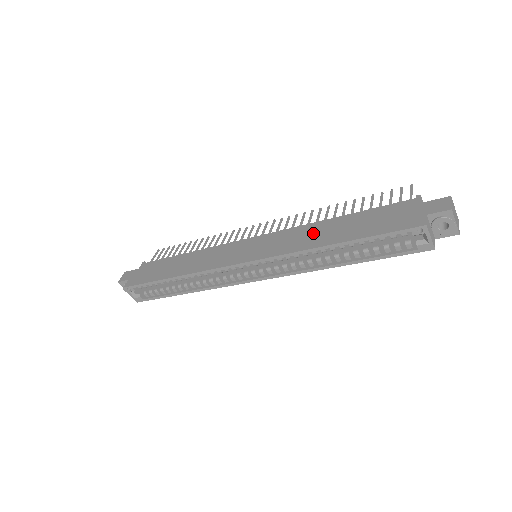
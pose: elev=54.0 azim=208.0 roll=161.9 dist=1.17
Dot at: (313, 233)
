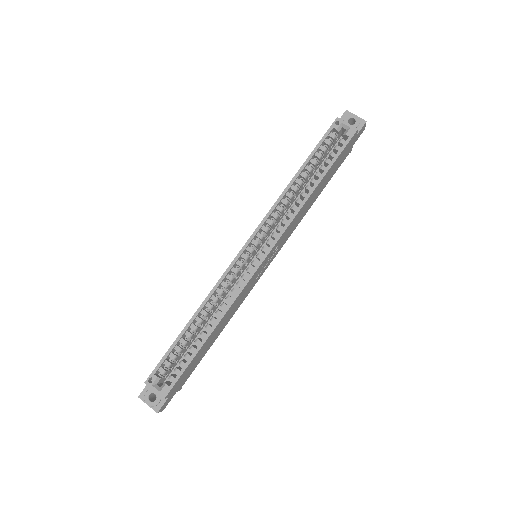
Dot at: occluded
